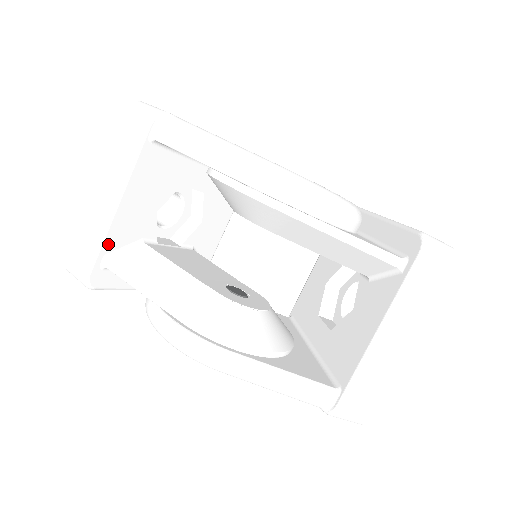
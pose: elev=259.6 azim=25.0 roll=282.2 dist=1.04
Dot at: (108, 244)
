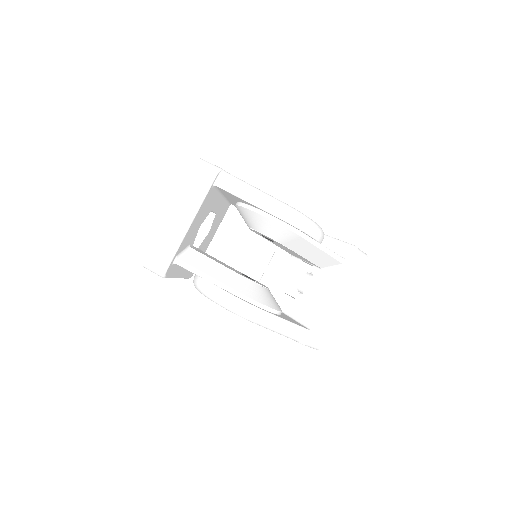
Dot at: (180, 249)
